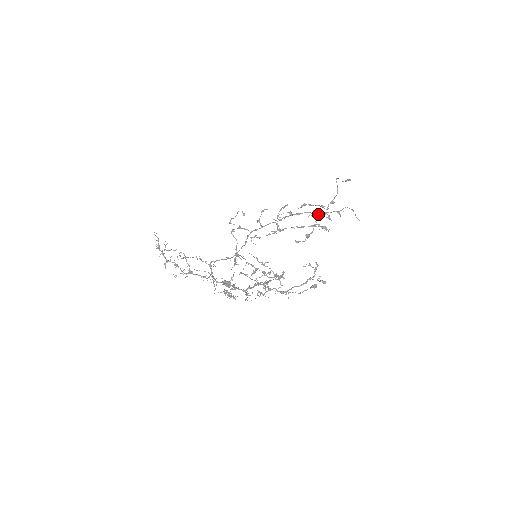
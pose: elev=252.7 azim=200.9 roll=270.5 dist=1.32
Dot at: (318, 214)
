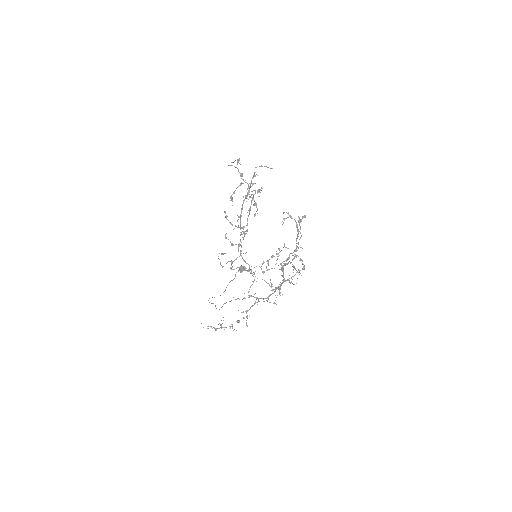
Dot at: (248, 193)
